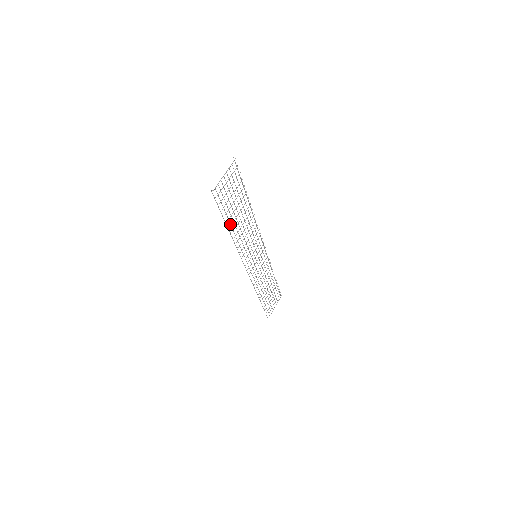
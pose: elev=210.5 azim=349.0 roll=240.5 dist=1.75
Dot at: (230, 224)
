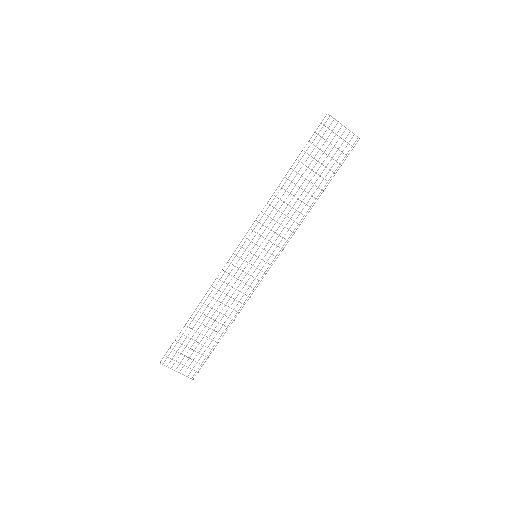
Dot at: occluded
